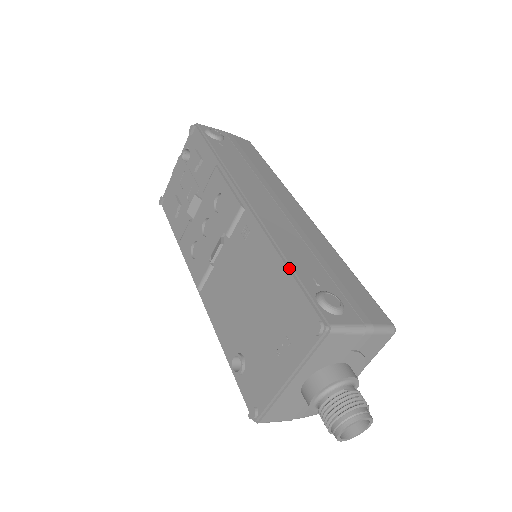
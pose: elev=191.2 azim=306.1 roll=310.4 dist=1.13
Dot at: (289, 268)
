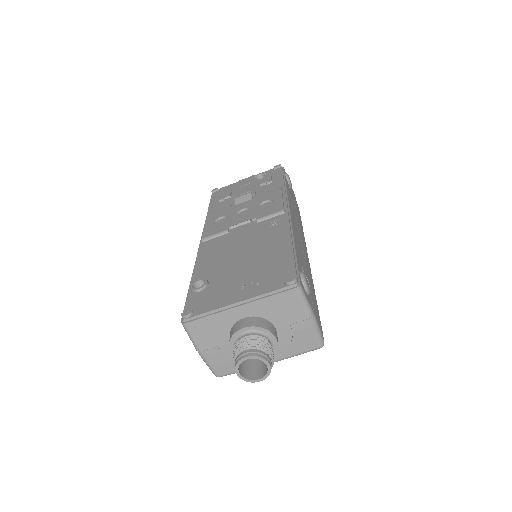
Dot at: (293, 249)
